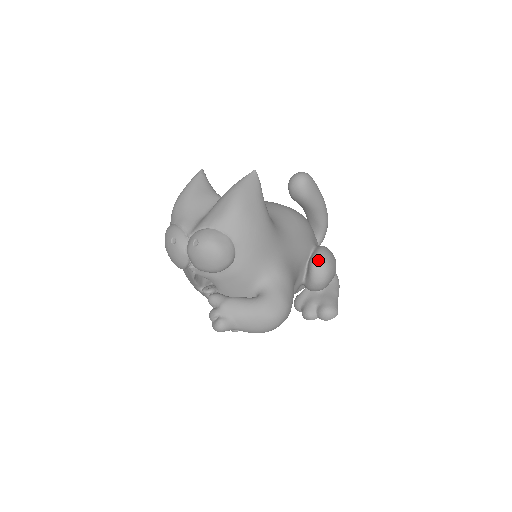
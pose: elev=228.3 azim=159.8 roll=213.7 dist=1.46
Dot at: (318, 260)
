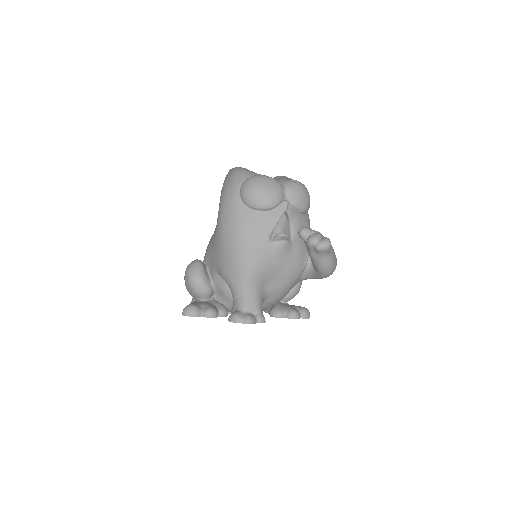
Dot at: occluded
